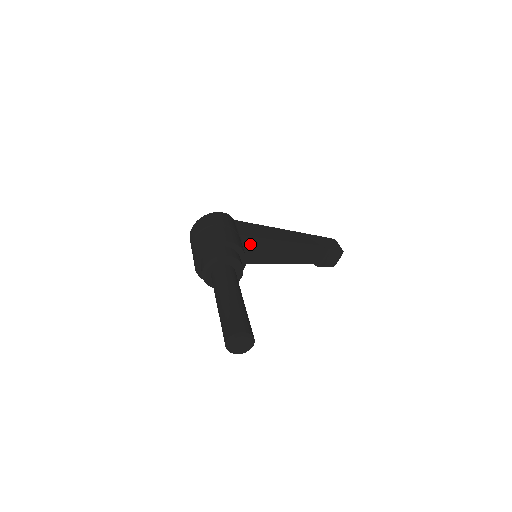
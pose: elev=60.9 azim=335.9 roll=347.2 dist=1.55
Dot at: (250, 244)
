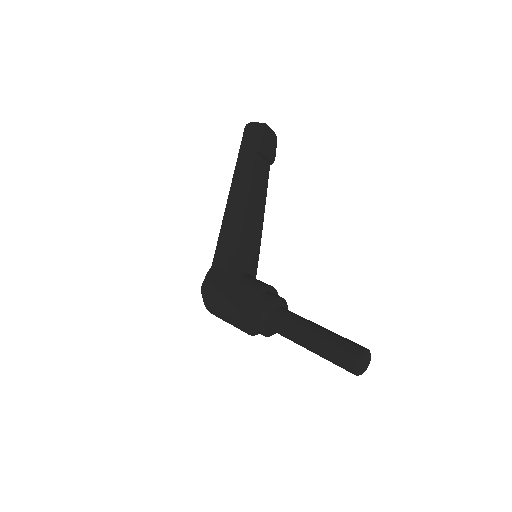
Dot at: (243, 261)
